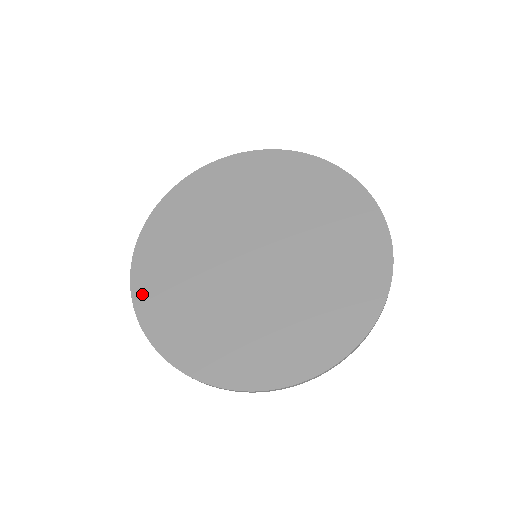
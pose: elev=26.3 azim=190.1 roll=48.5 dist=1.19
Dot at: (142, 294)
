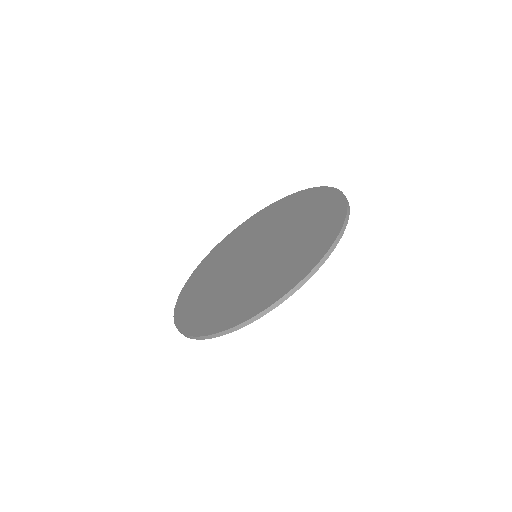
Dot at: (201, 328)
